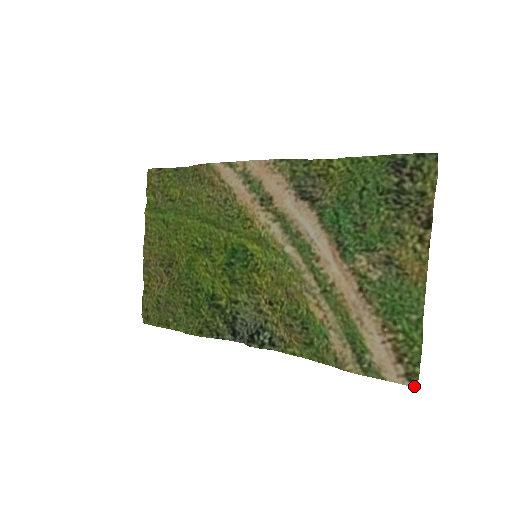
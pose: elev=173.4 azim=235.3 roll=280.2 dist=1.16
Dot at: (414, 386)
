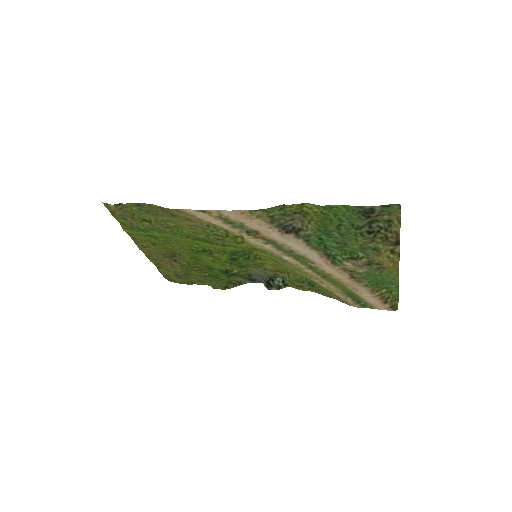
Dot at: occluded
